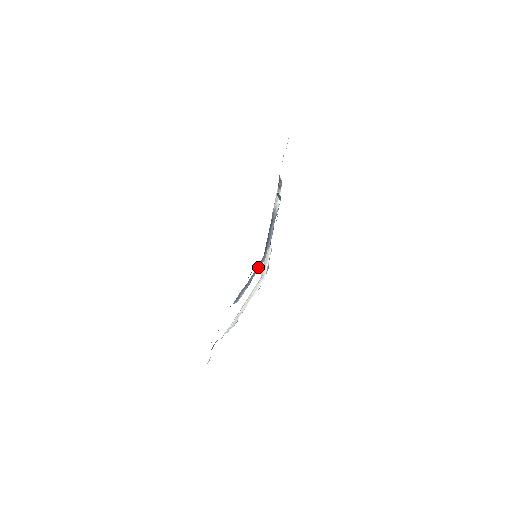
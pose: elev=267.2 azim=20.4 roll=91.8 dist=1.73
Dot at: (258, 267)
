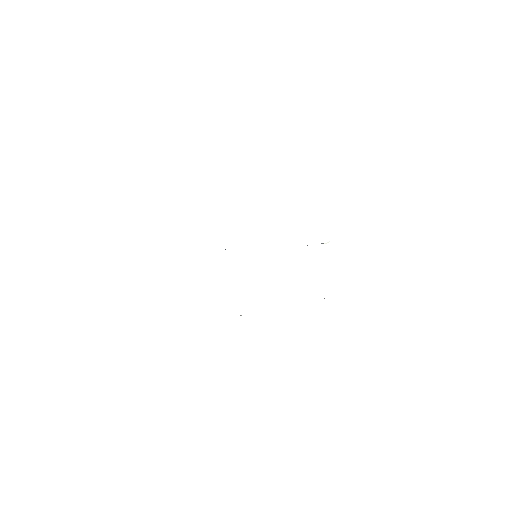
Dot at: occluded
